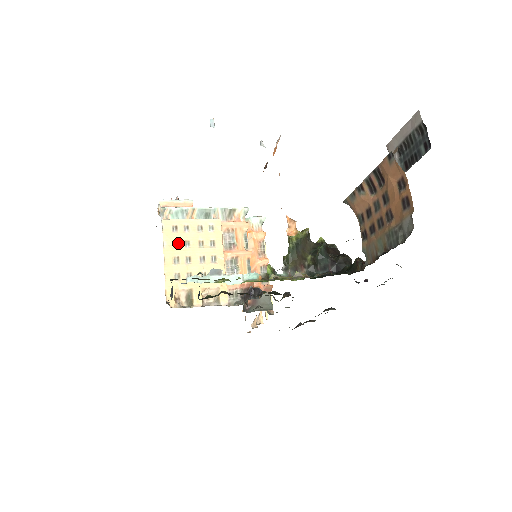
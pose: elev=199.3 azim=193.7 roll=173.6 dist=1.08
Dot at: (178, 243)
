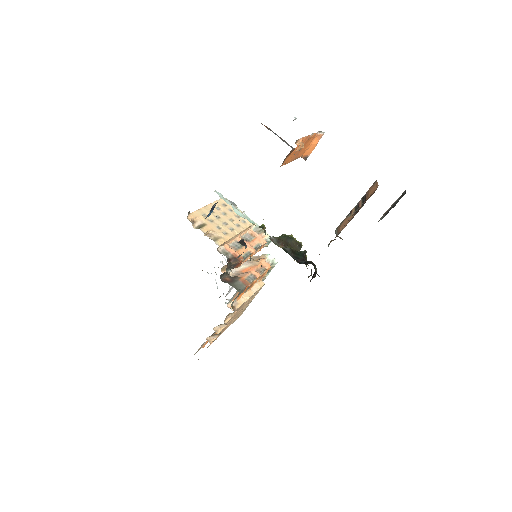
Dot at: (220, 209)
